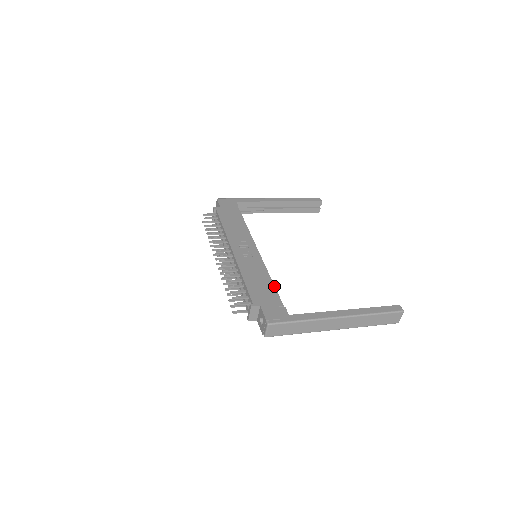
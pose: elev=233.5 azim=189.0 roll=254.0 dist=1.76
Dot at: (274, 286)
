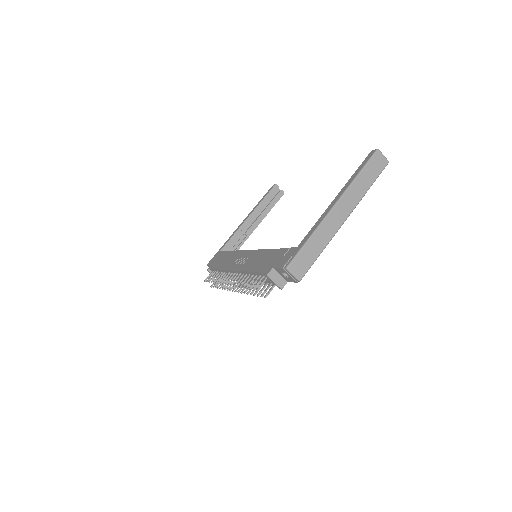
Dot at: (274, 249)
